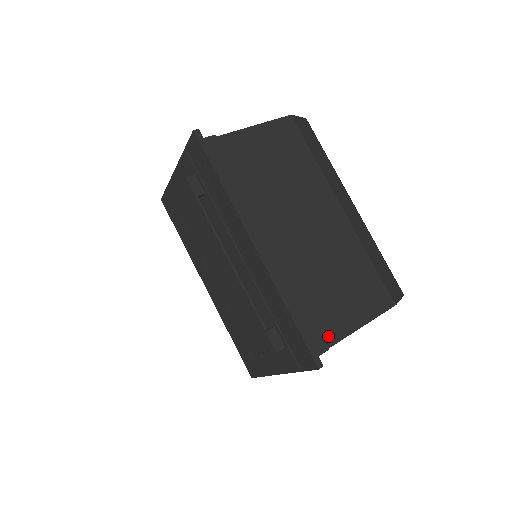
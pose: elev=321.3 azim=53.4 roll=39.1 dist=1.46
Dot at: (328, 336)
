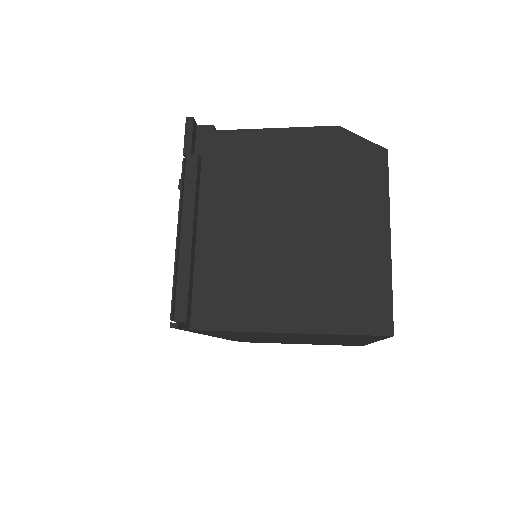
Dot at: occluded
